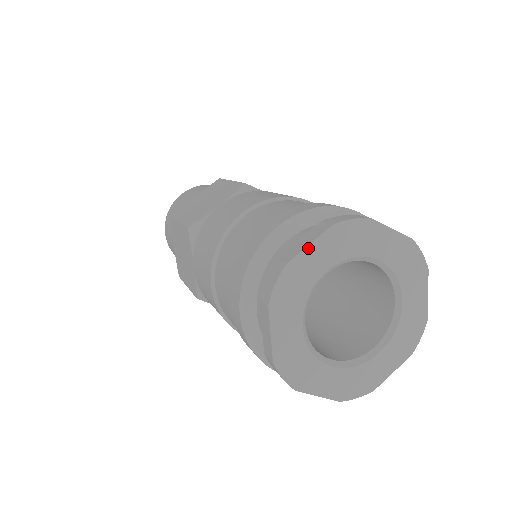
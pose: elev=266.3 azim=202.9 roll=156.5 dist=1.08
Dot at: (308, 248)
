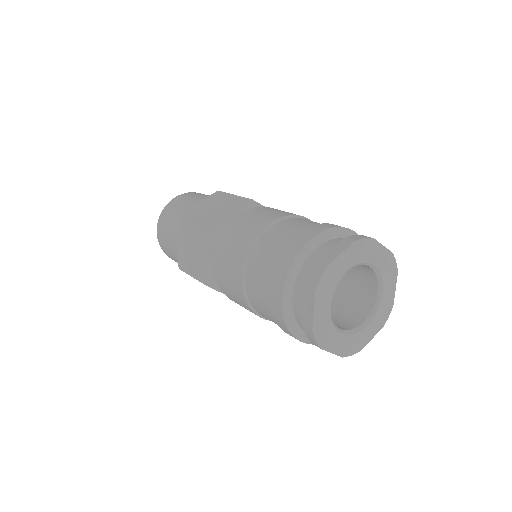
Dot at: (314, 313)
